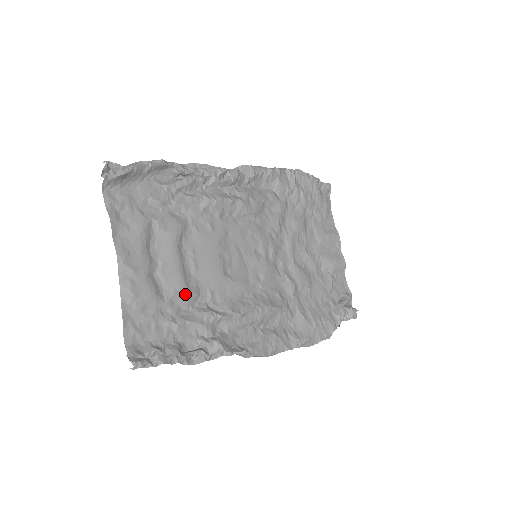
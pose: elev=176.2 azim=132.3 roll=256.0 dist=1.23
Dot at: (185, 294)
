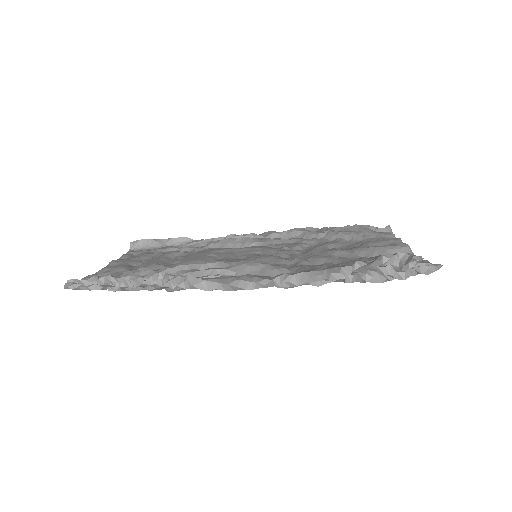
Dot at: (153, 267)
